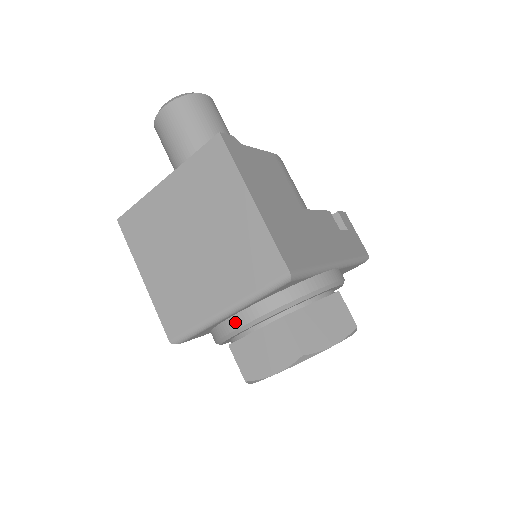
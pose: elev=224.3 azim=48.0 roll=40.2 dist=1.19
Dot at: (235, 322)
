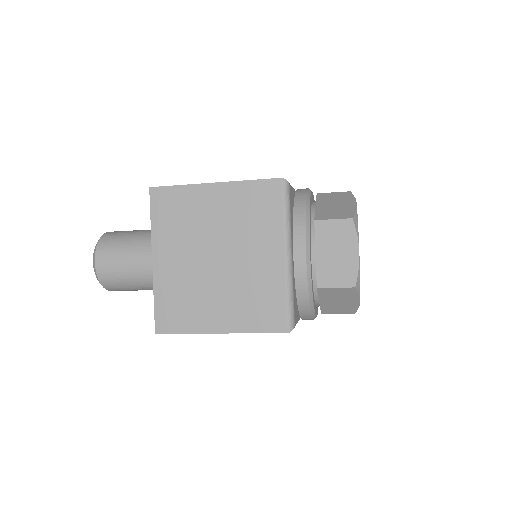
Dot at: (300, 260)
